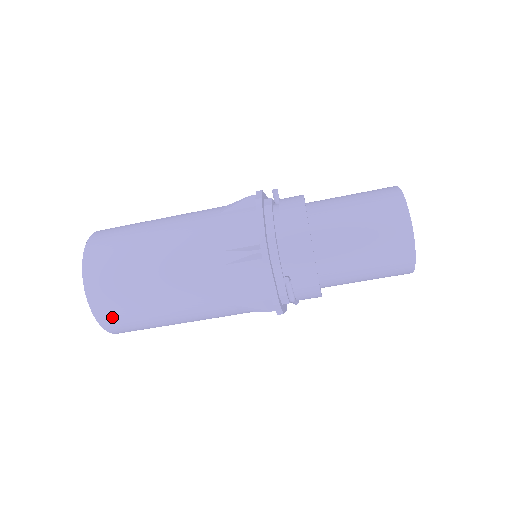
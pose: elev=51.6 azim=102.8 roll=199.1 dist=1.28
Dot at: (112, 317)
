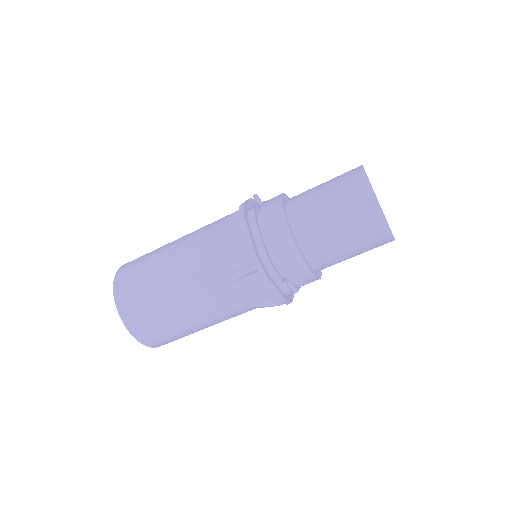
Dot at: (155, 340)
